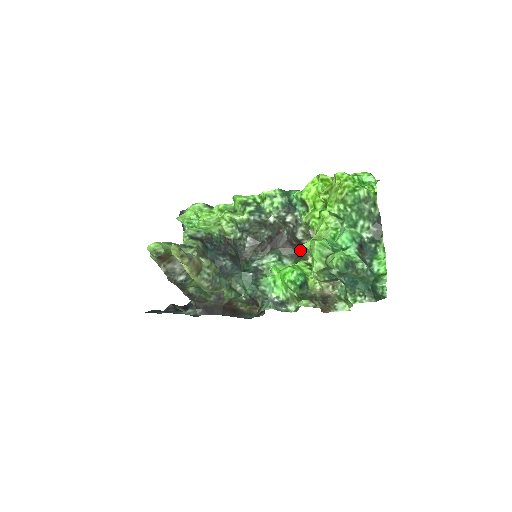
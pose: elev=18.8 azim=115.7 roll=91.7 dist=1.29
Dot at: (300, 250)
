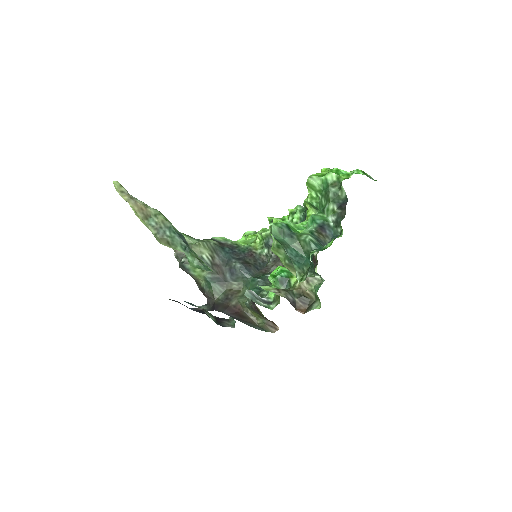
Dot at: (314, 265)
